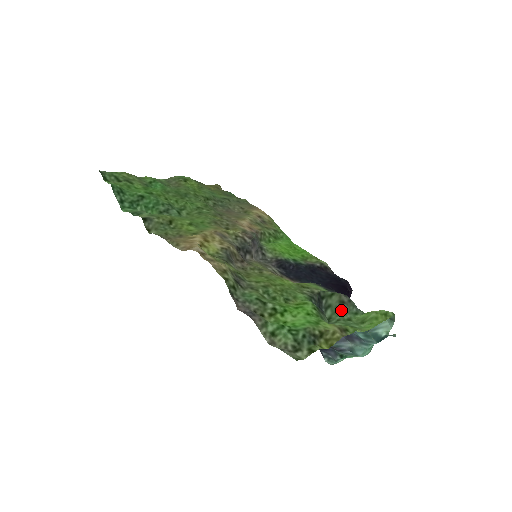
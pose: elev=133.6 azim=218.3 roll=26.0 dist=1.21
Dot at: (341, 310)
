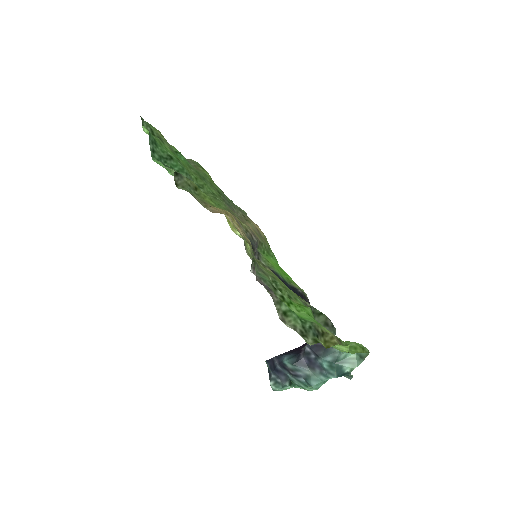
Dot at: occluded
